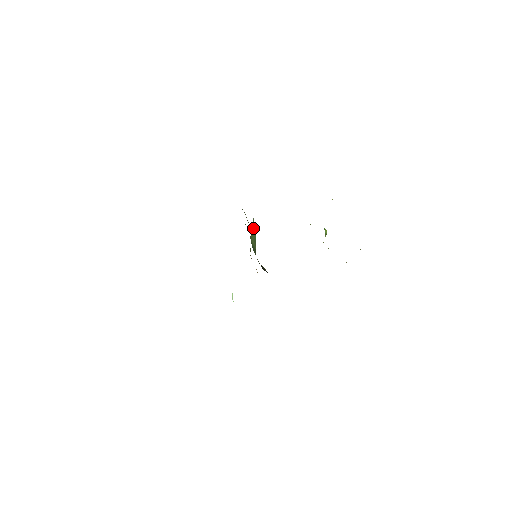
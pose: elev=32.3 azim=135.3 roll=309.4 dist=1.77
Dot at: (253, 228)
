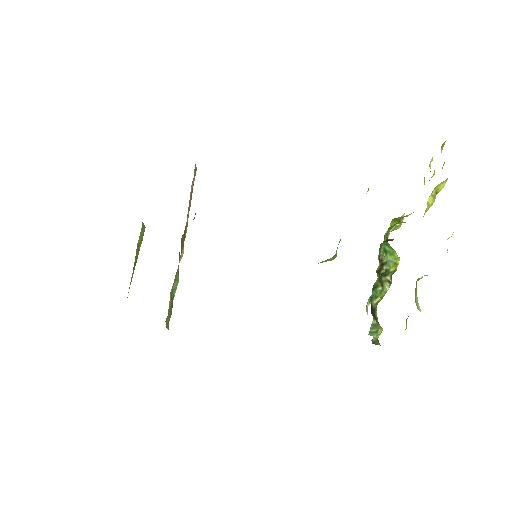
Dot at: occluded
